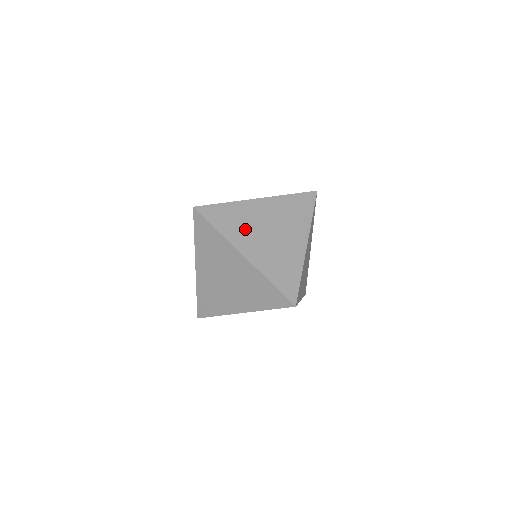
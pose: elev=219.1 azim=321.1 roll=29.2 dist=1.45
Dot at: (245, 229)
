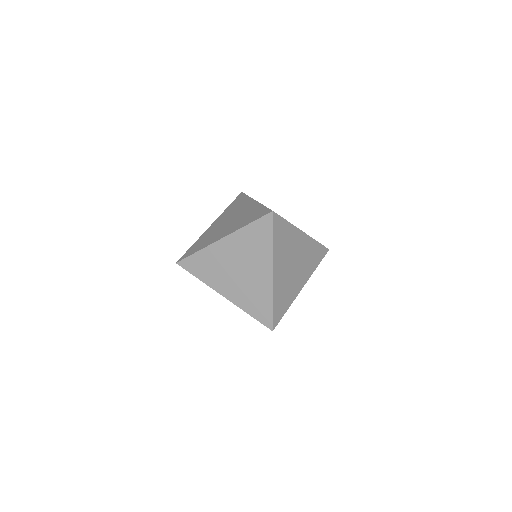
Dot at: (218, 273)
